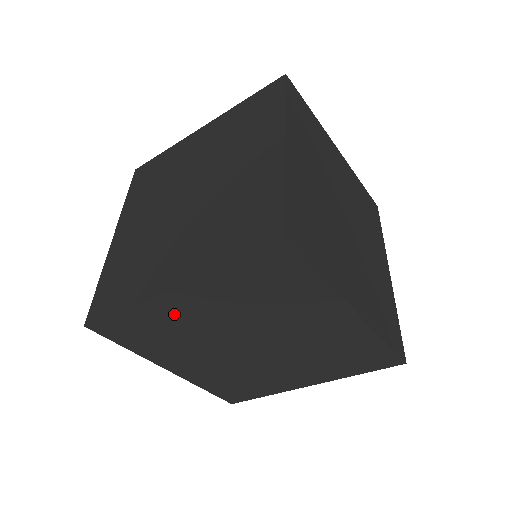
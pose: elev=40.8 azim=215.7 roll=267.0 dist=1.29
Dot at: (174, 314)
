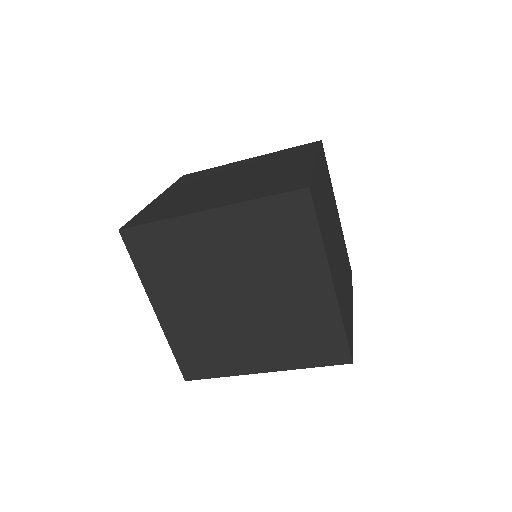
Dot at: (196, 239)
